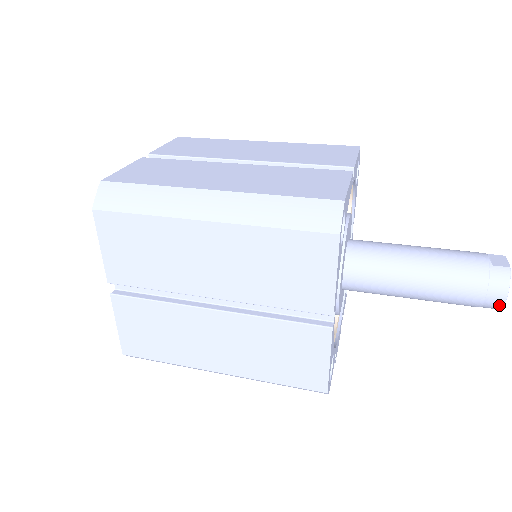
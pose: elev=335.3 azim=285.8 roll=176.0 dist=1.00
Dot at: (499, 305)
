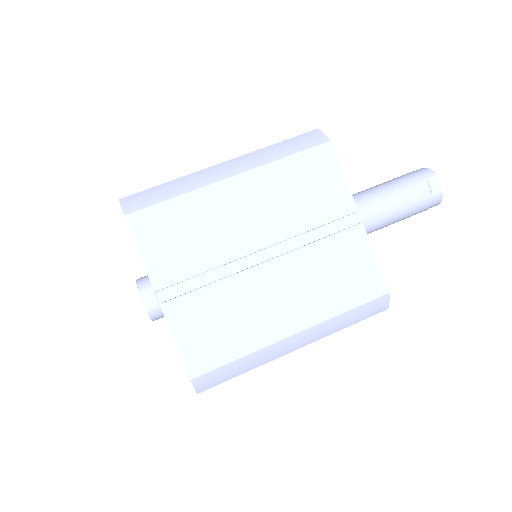
Dot at: occluded
